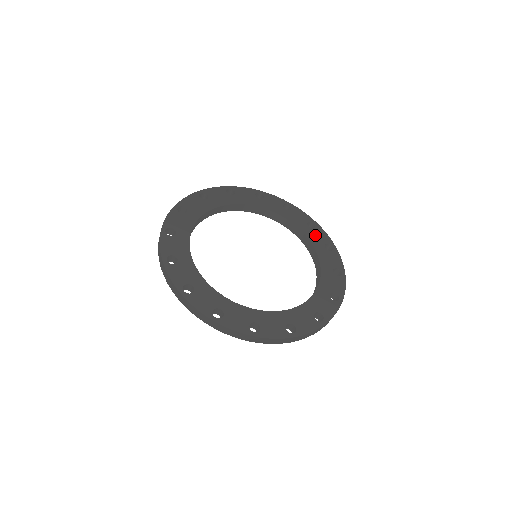
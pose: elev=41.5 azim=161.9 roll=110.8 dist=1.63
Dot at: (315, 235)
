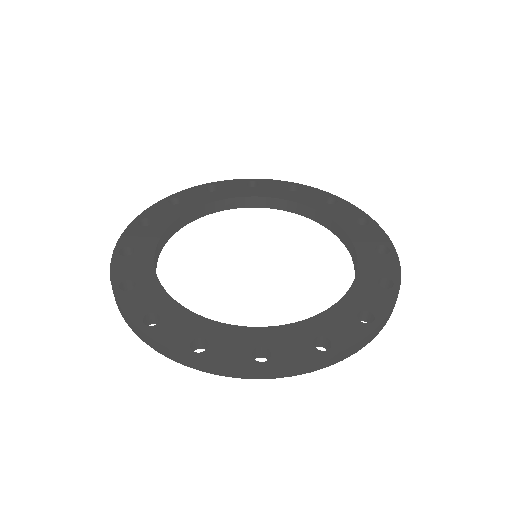
Dot at: (363, 234)
